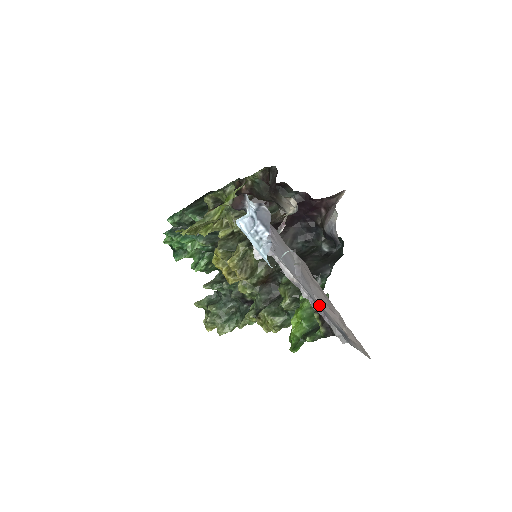
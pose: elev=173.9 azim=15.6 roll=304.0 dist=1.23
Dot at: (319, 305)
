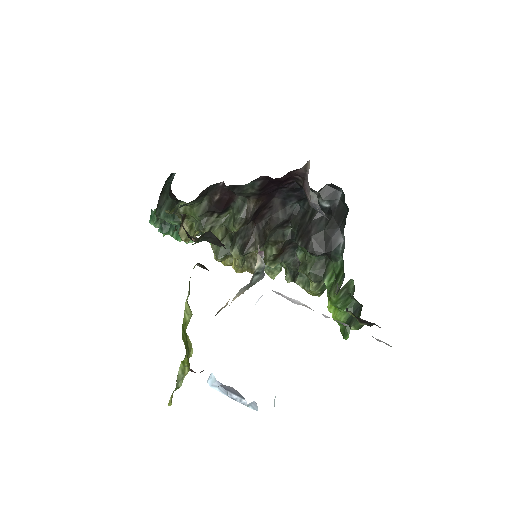
Dot at: occluded
